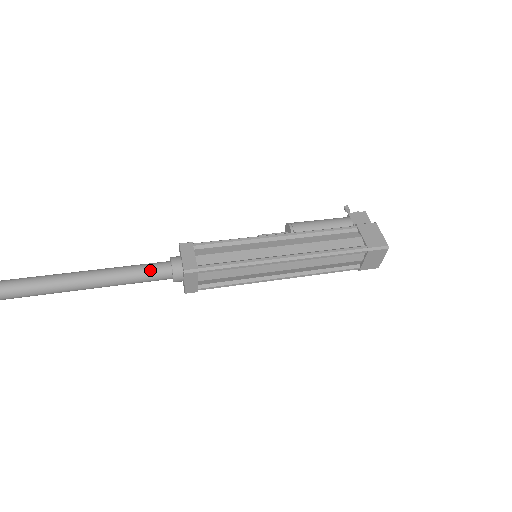
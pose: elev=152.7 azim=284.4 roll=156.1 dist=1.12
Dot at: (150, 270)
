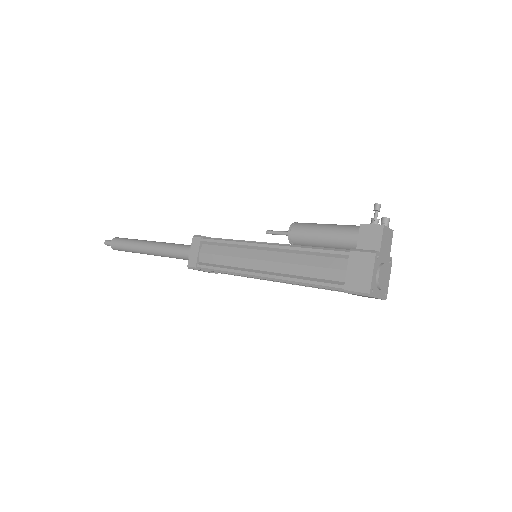
Dot at: (178, 254)
